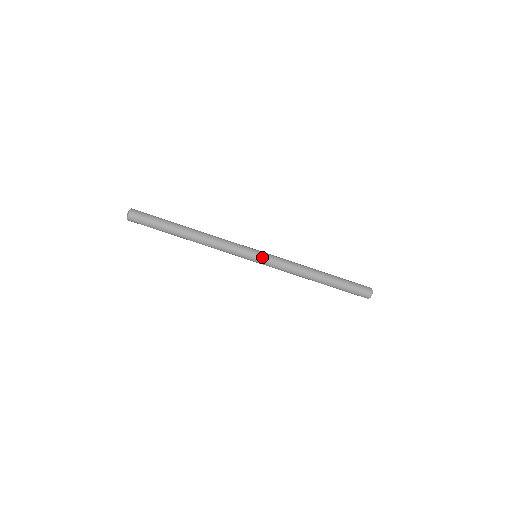
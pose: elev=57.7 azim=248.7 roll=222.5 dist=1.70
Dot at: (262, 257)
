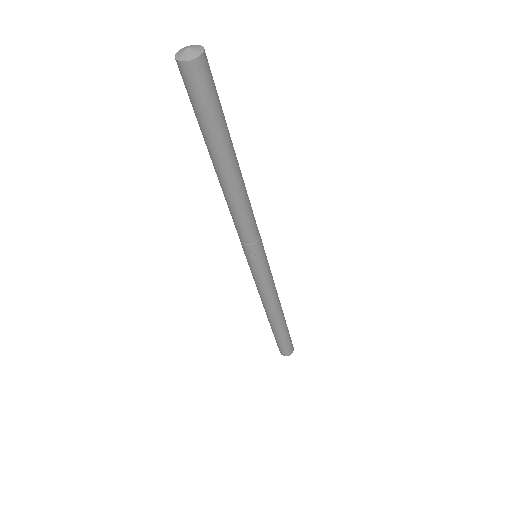
Dot at: (256, 269)
